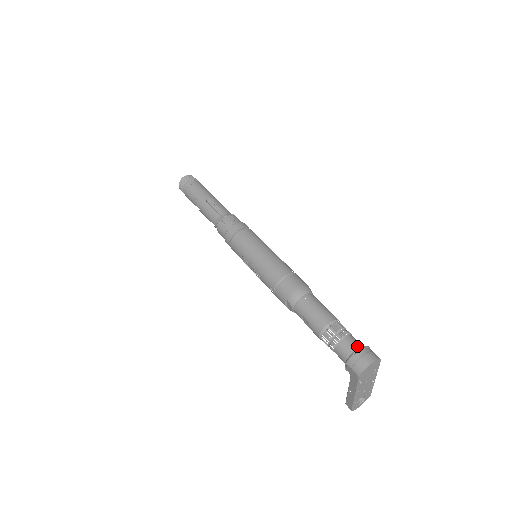
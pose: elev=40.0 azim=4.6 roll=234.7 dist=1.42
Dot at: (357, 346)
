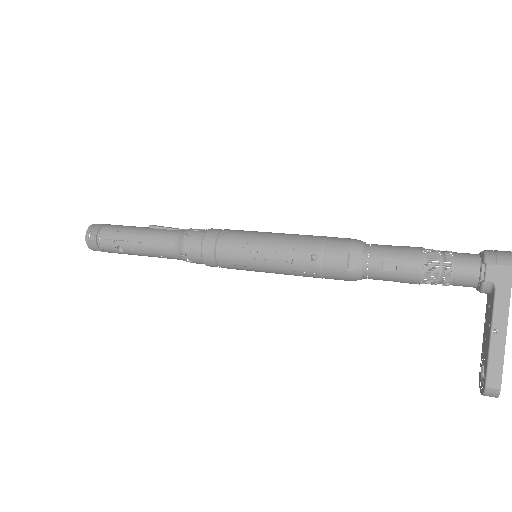
Dot at: (474, 254)
